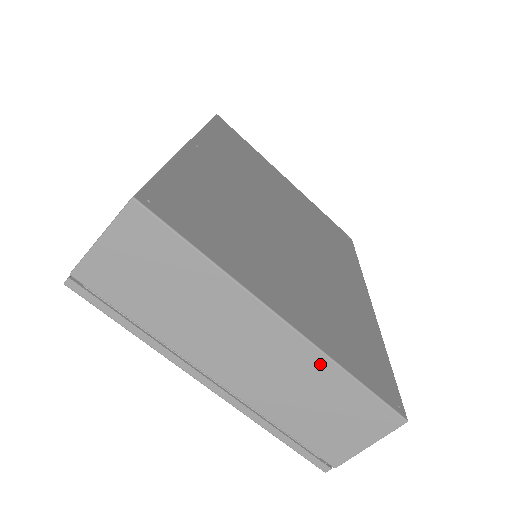
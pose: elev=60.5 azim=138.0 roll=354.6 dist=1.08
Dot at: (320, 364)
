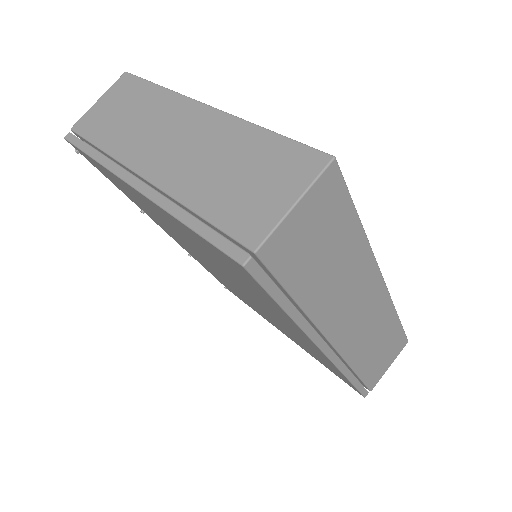
Dot at: (234, 128)
